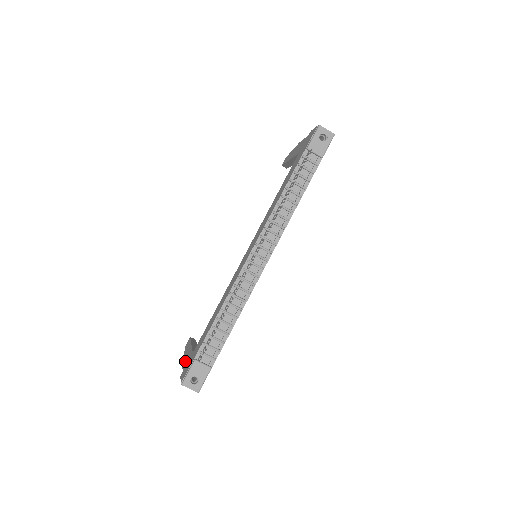
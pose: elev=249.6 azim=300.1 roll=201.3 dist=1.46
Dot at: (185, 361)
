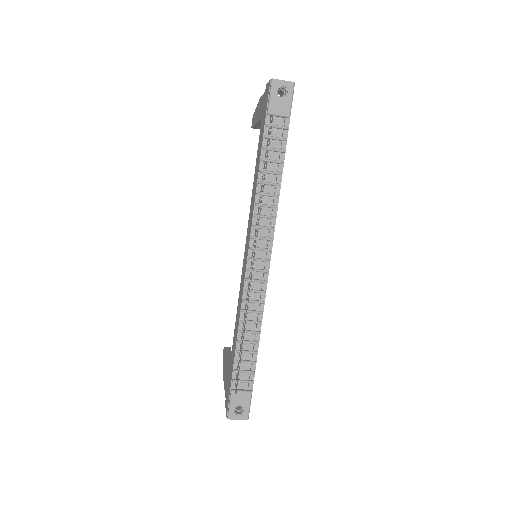
Dot at: (225, 384)
